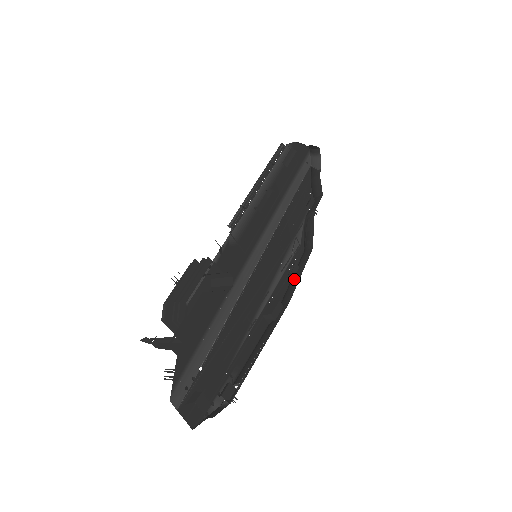
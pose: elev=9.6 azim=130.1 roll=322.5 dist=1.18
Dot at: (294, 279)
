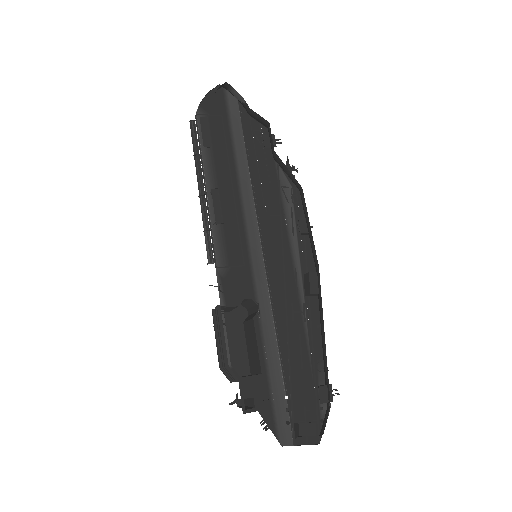
Dot at: occluded
